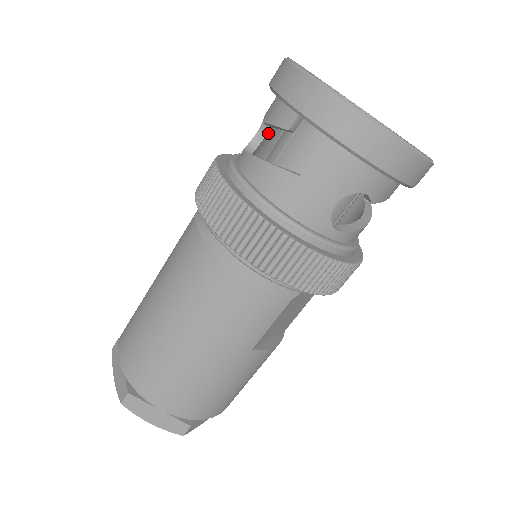
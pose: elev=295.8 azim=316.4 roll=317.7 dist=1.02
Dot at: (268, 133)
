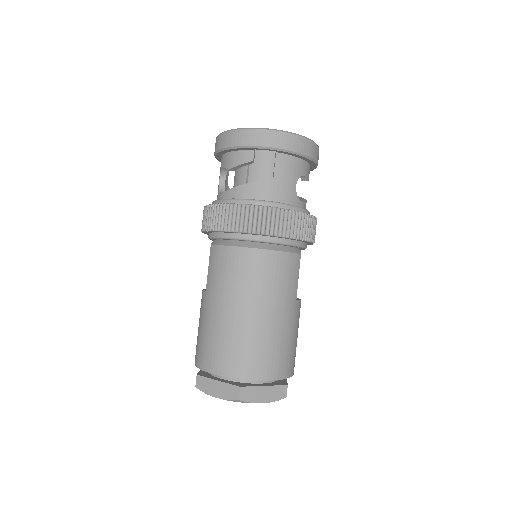
Dot at: occluded
